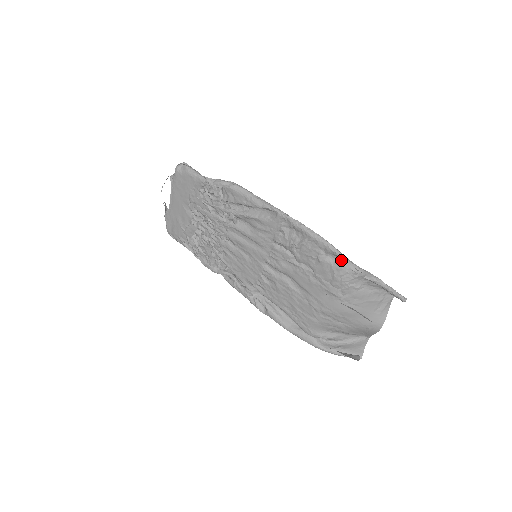
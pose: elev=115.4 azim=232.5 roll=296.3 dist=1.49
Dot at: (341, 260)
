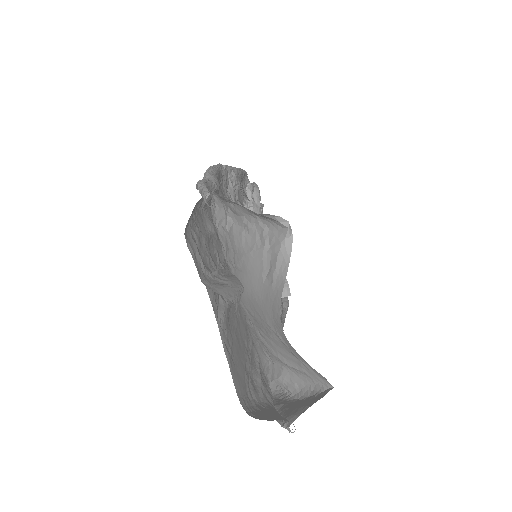
Dot at: occluded
